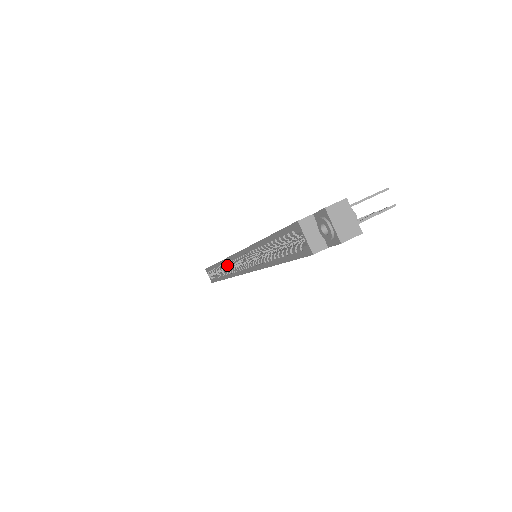
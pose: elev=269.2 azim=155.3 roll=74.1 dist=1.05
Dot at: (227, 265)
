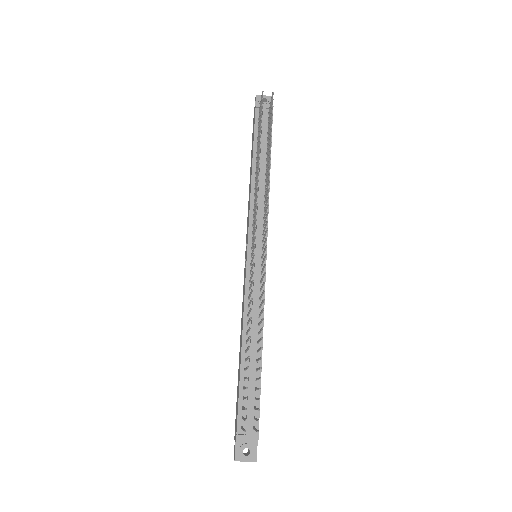
Dot at: occluded
